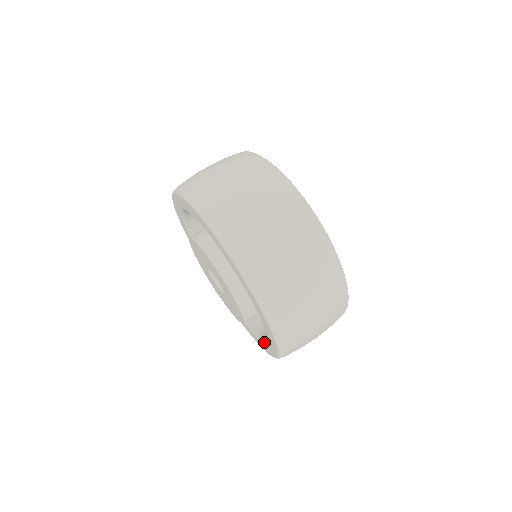
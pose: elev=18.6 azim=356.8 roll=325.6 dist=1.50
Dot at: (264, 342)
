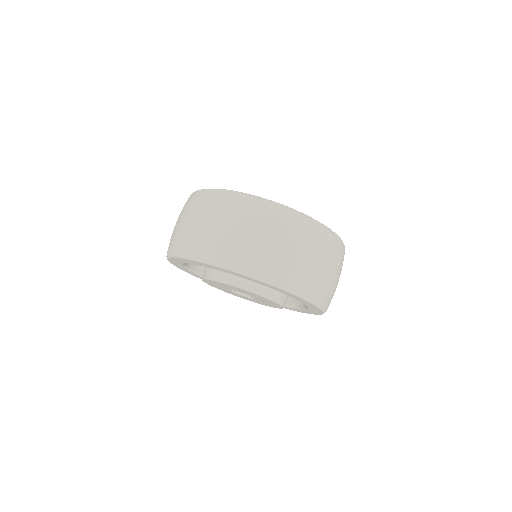
Dot at: (292, 308)
